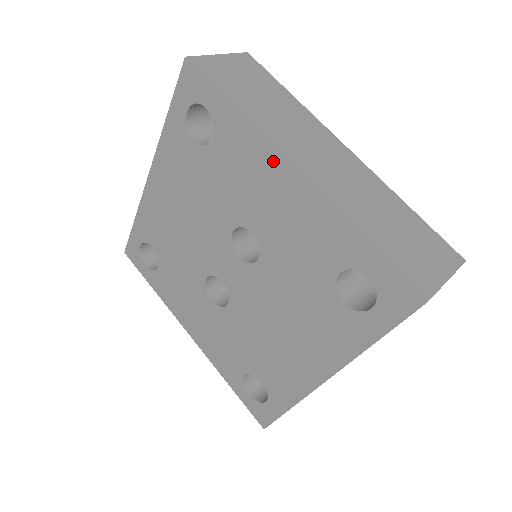
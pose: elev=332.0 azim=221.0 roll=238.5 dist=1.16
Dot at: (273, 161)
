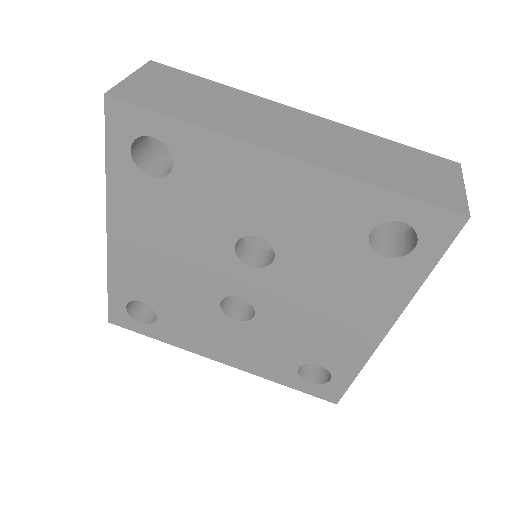
Dot at: (257, 158)
